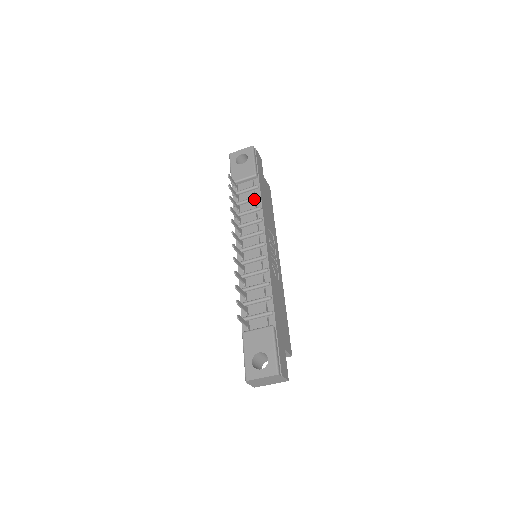
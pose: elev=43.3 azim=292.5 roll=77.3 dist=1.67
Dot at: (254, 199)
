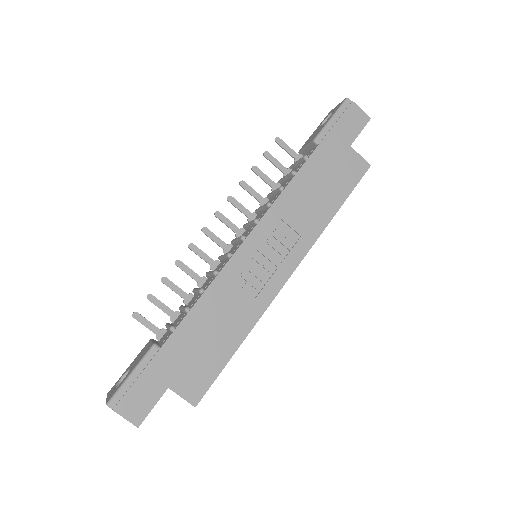
Dot at: (289, 175)
